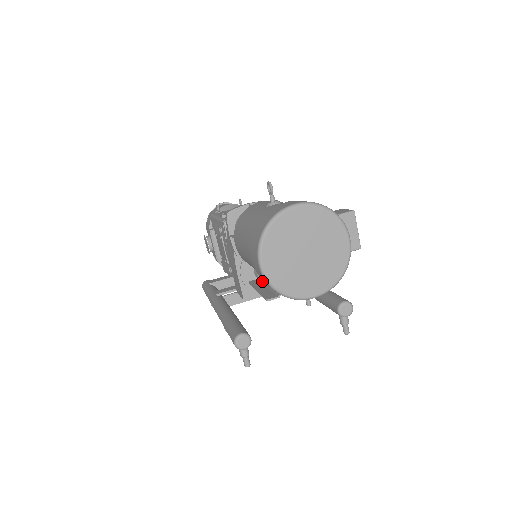
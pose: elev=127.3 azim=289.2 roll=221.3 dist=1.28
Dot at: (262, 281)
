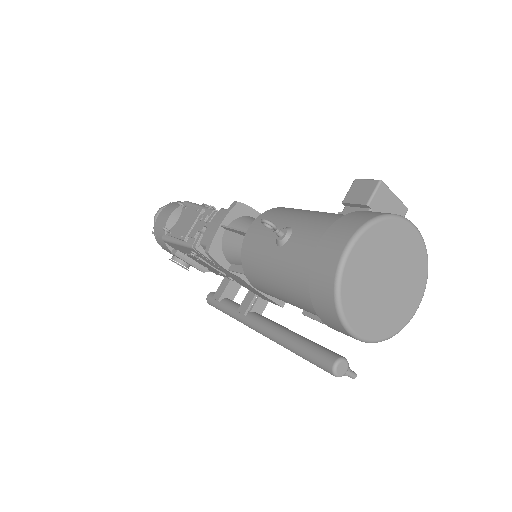
Dot at: occluded
